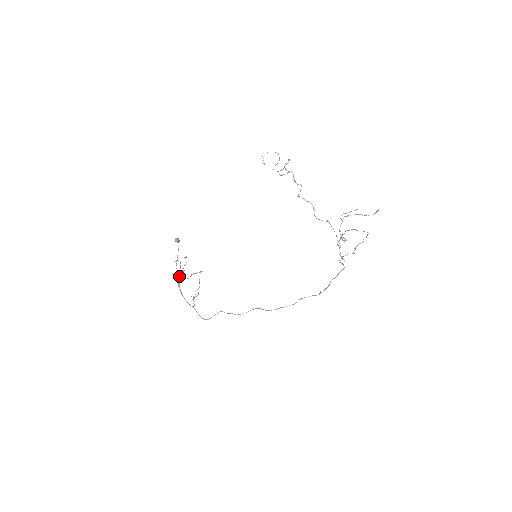
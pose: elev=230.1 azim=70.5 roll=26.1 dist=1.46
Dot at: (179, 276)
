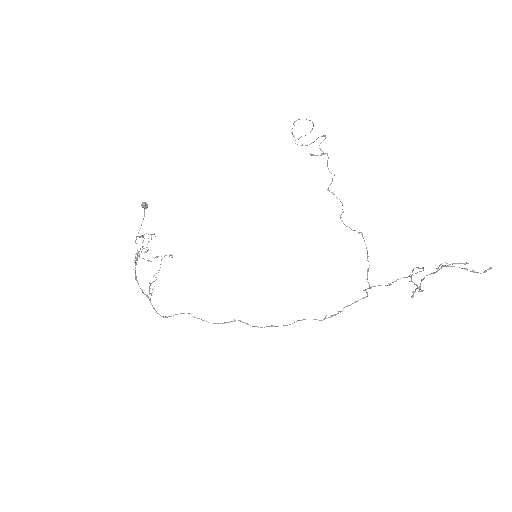
Dot at: (139, 256)
